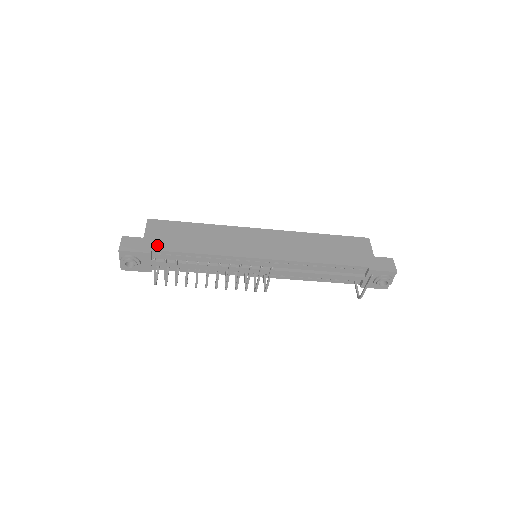
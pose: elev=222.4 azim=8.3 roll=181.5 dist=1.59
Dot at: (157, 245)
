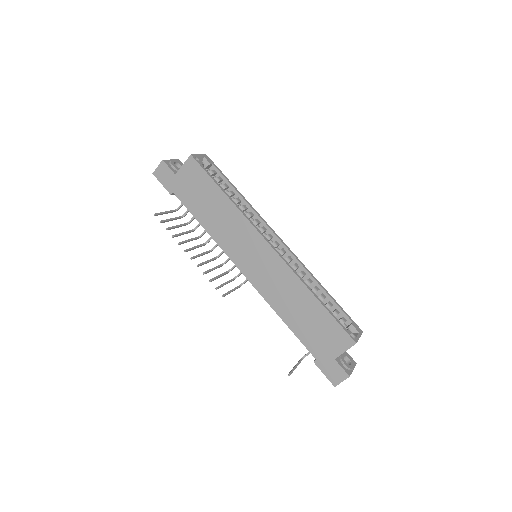
Dot at: (179, 191)
